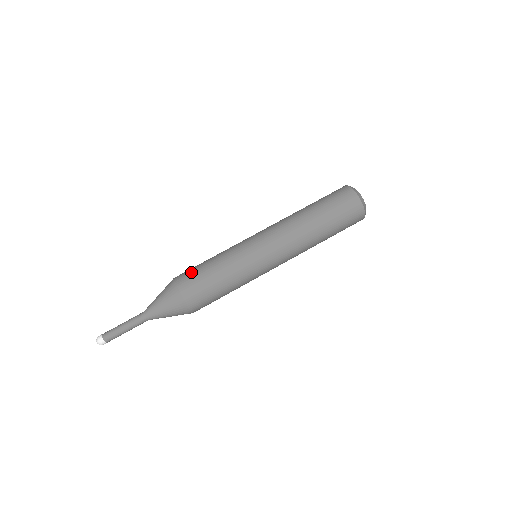
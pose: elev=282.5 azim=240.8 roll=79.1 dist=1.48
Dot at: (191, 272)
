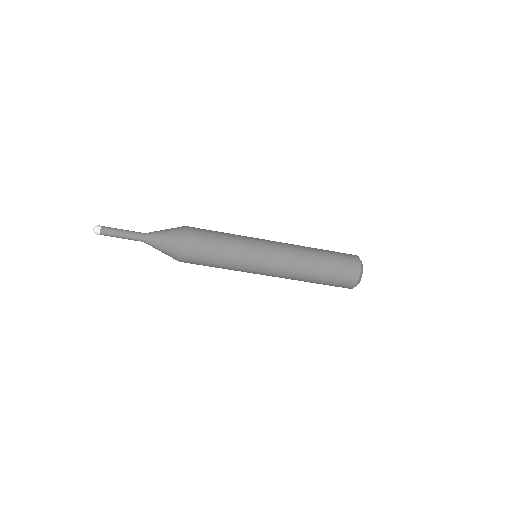
Dot at: (198, 257)
